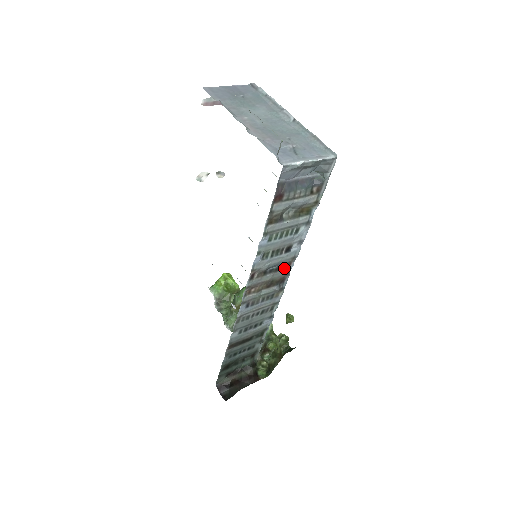
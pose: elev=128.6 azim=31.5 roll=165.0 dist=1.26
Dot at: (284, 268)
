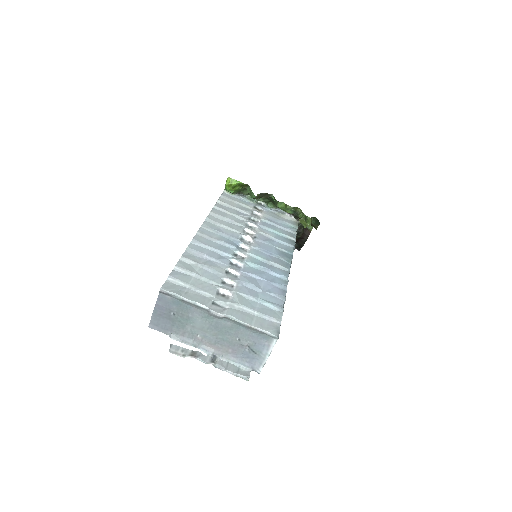
Dot at: occluded
